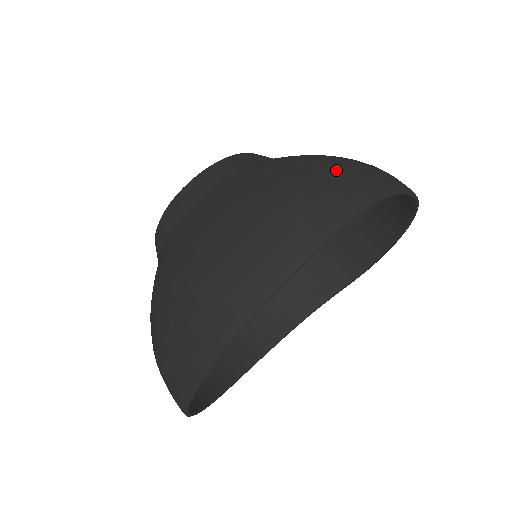
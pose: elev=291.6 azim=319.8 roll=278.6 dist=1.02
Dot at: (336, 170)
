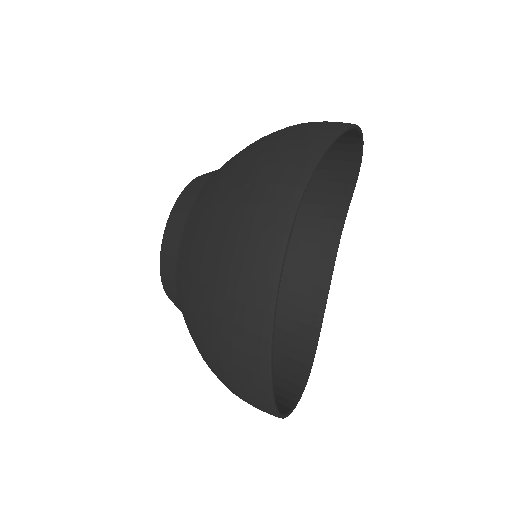
Dot at: (248, 198)
